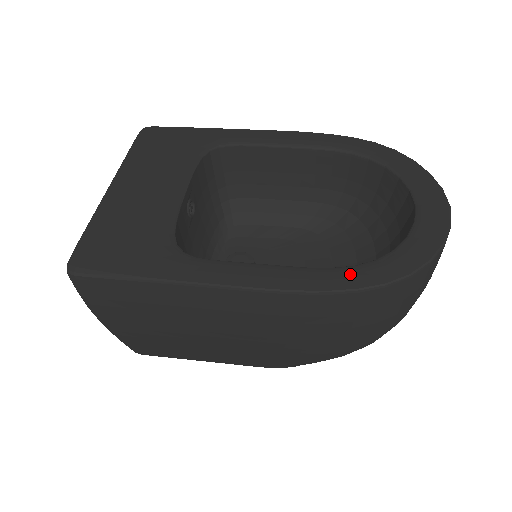
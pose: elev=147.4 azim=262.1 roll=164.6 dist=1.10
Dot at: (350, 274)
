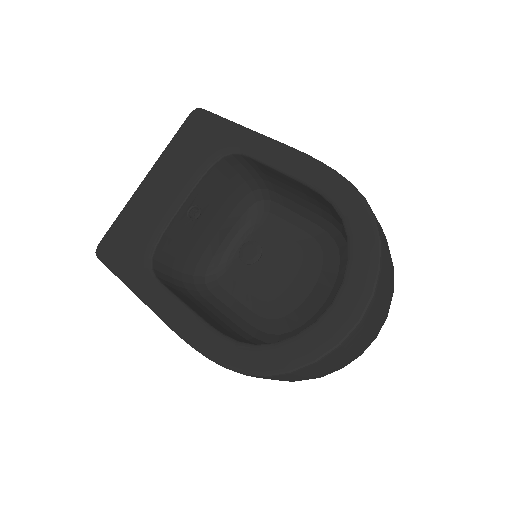
Dot at: (226, 349)
